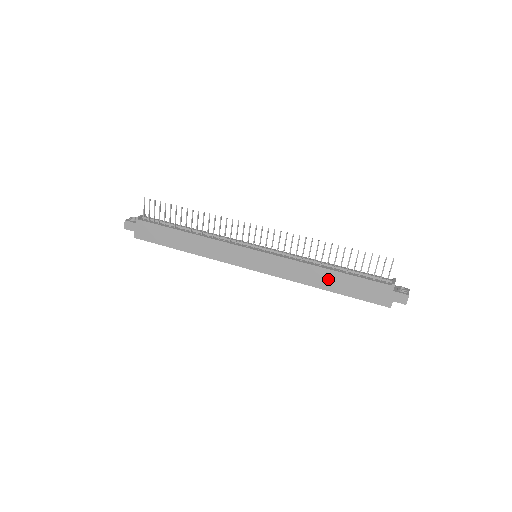
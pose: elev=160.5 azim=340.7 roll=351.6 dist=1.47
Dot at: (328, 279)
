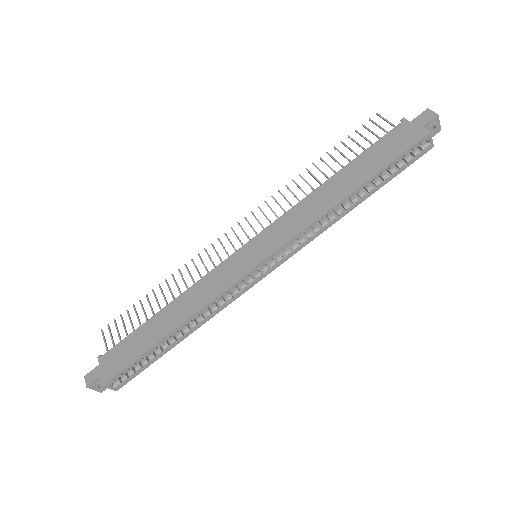
Dot at: (342, 182)
